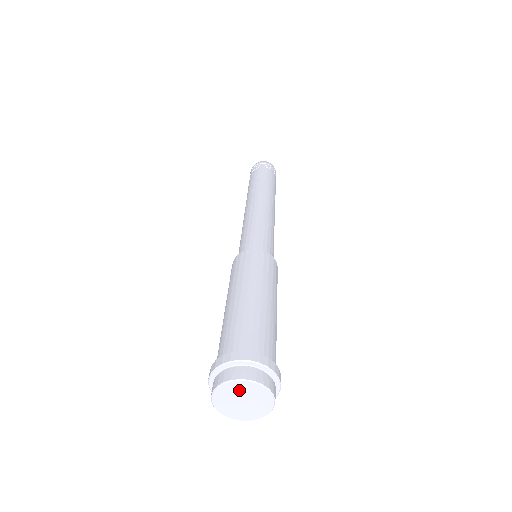
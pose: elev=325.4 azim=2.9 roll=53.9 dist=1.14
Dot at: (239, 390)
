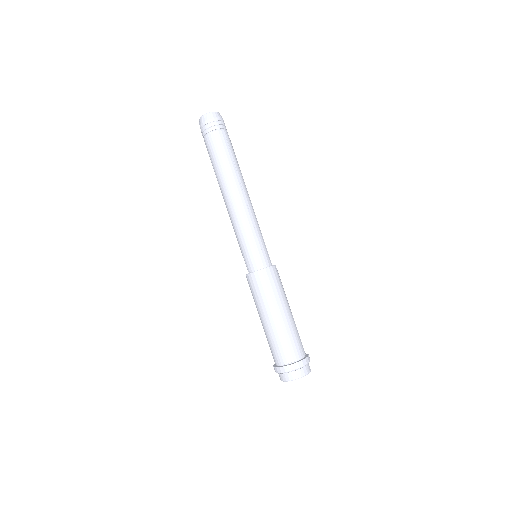
Dot at: occluded
